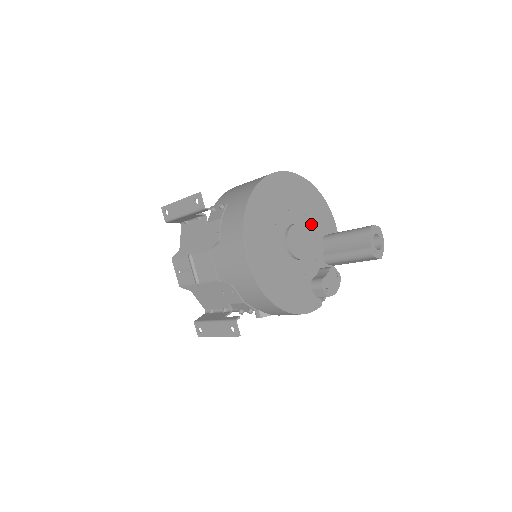
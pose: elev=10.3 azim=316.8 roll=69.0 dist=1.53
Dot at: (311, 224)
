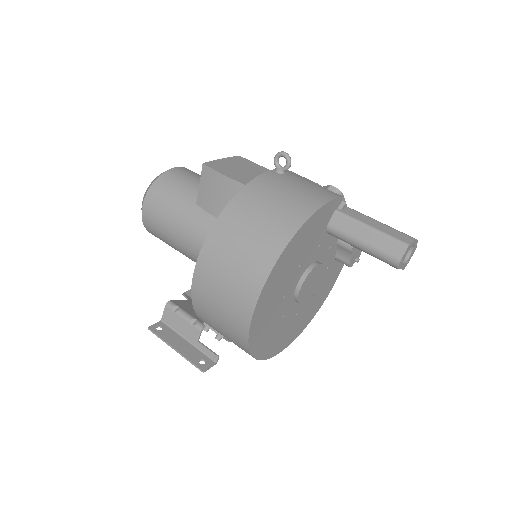
Dot at: (309, 255)
